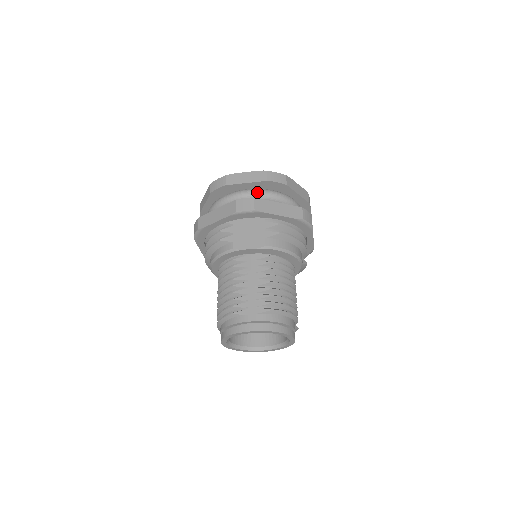
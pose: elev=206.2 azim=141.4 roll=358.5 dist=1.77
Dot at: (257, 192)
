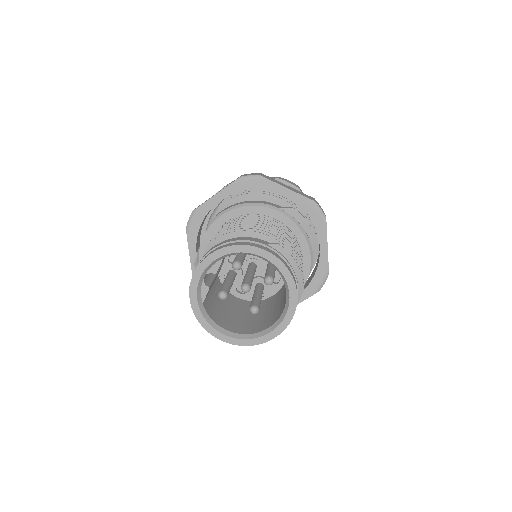
Dot at: (214, 210)
